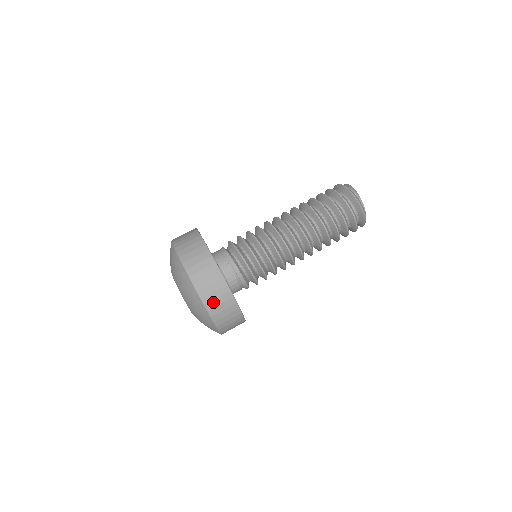
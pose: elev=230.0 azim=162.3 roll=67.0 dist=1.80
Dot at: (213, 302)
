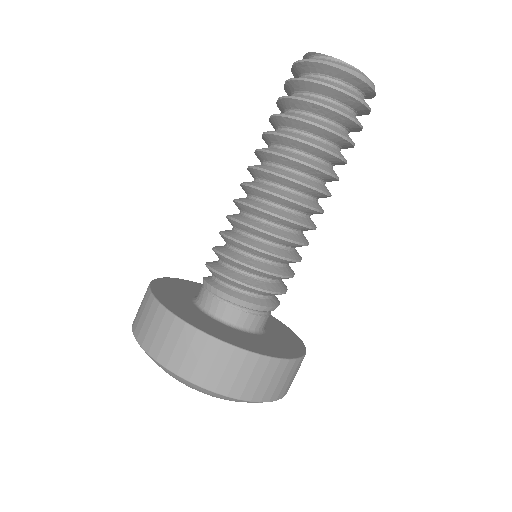
Dot at: (198, 369)
